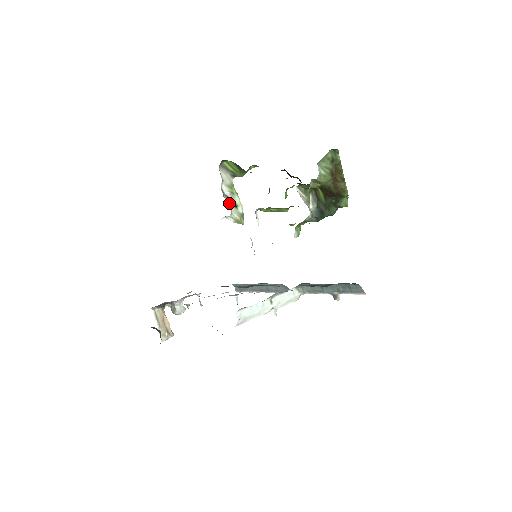
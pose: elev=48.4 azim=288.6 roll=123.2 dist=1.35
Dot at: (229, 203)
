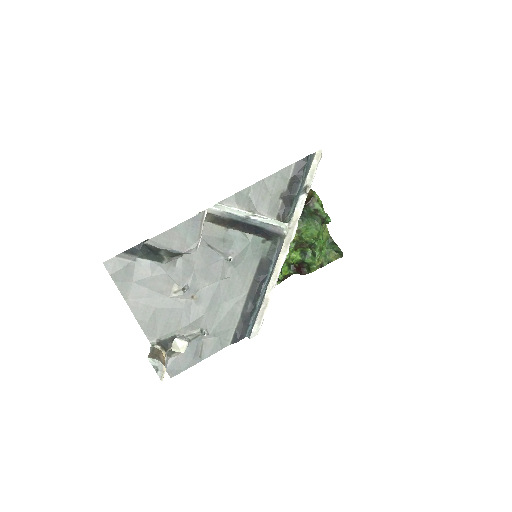
Dot at: occluded
